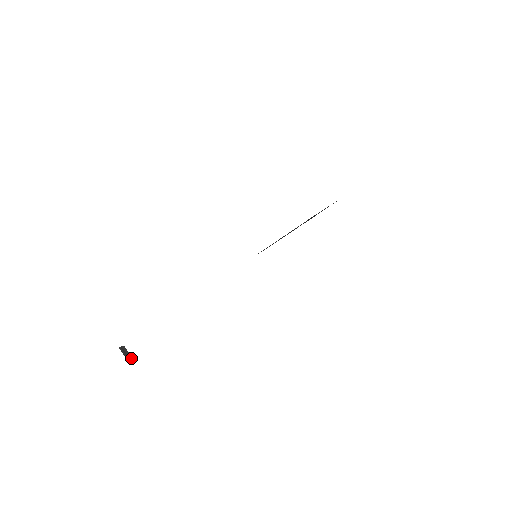
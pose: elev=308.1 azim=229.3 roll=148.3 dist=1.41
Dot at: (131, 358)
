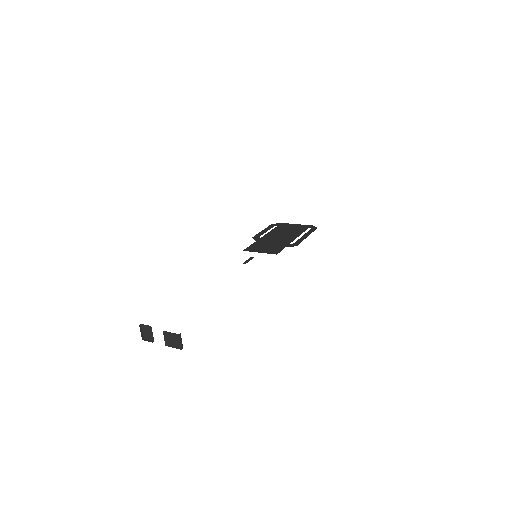
Dot at: (182, 347)
